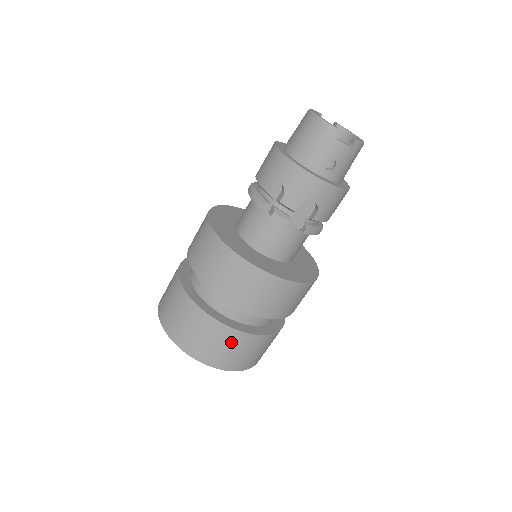
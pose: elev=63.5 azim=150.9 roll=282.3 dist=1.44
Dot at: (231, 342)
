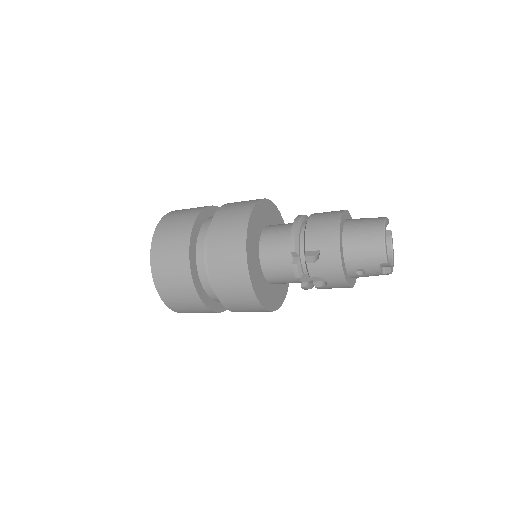
Dot at: (191, 303)
